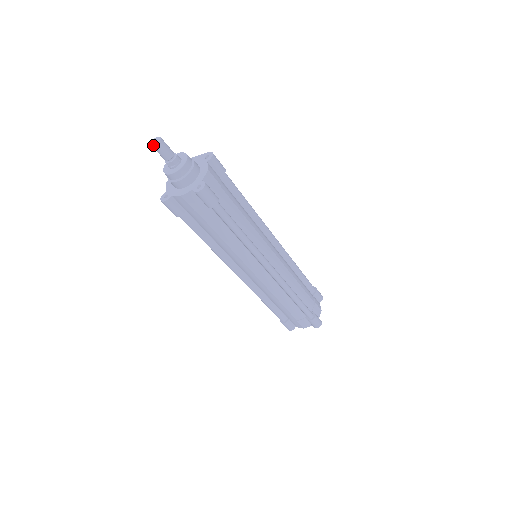
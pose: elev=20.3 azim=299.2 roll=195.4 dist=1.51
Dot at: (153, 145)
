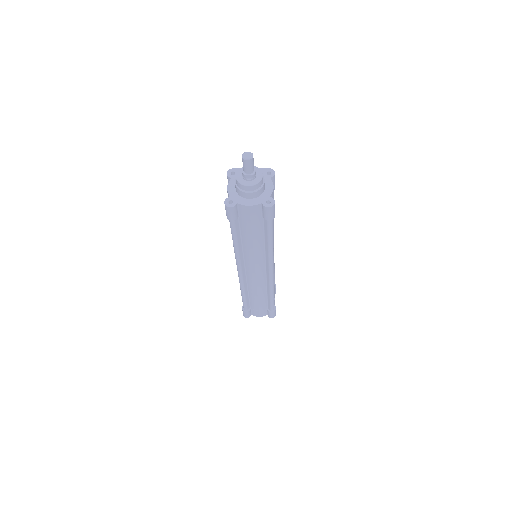
Dot at: (246, 159)
